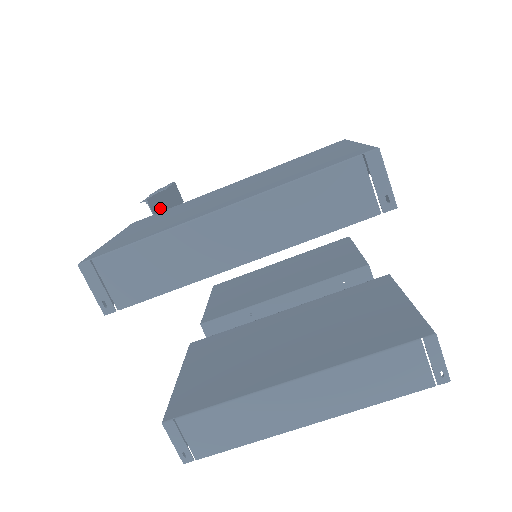
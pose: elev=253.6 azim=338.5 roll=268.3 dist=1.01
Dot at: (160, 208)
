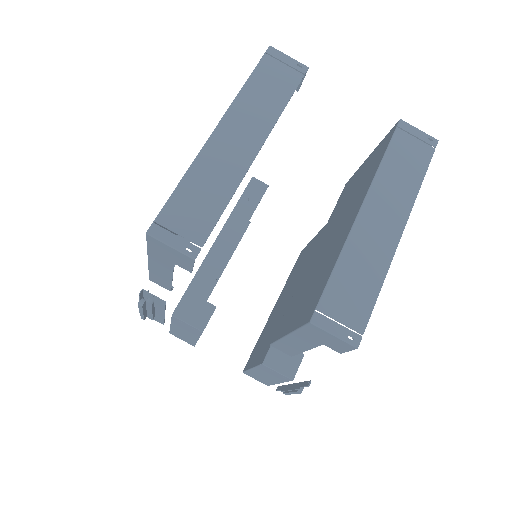
Dot at: (155, 302)
